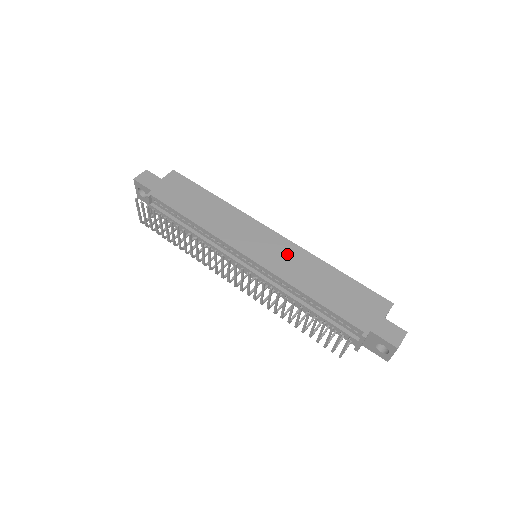
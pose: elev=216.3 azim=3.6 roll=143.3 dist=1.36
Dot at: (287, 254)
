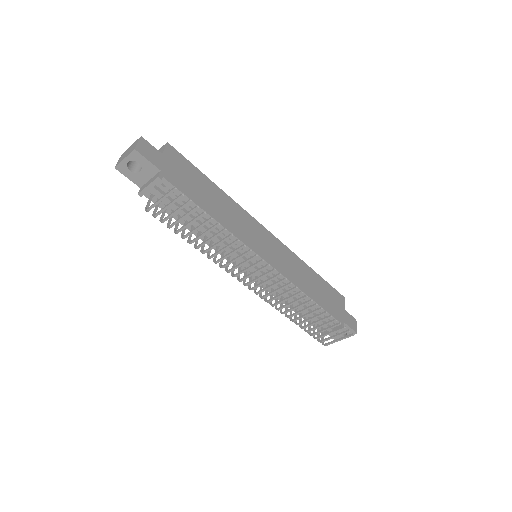
Dot at: (285, 257)
